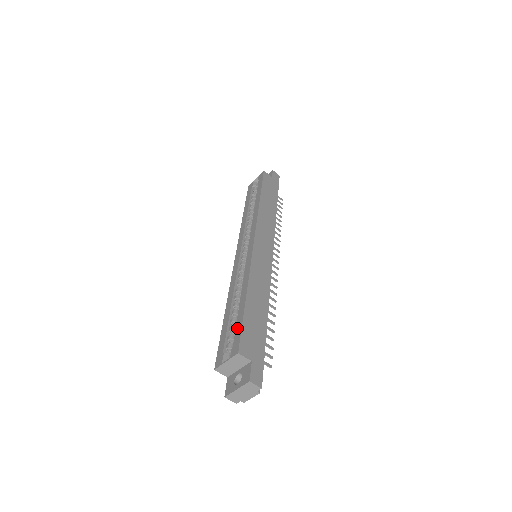
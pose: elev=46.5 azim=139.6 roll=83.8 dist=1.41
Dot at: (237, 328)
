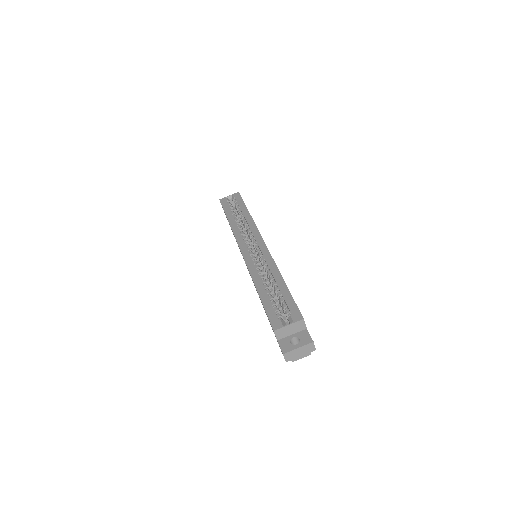
Dot at: (289, 302)
